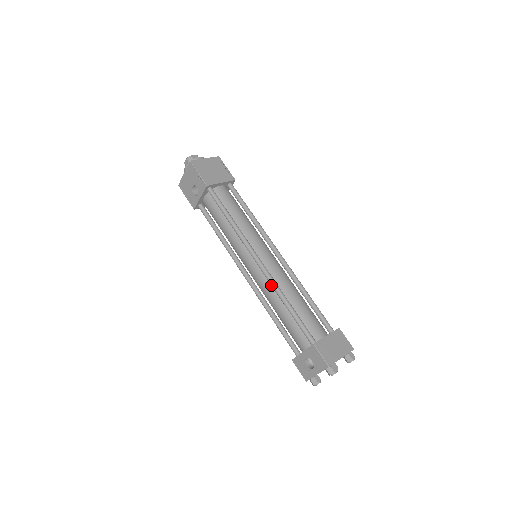
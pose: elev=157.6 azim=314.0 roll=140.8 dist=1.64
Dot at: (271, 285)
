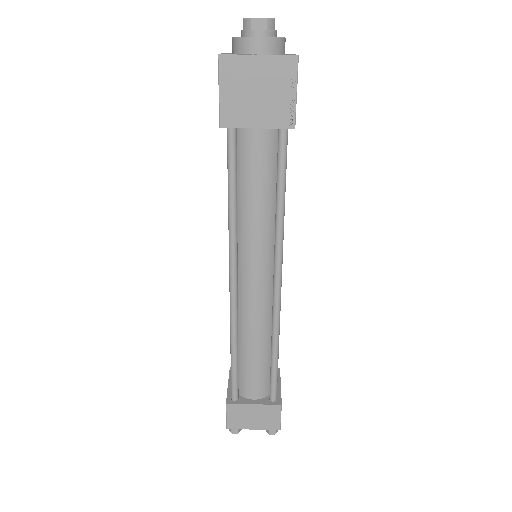
Dot at: (230, 317)
